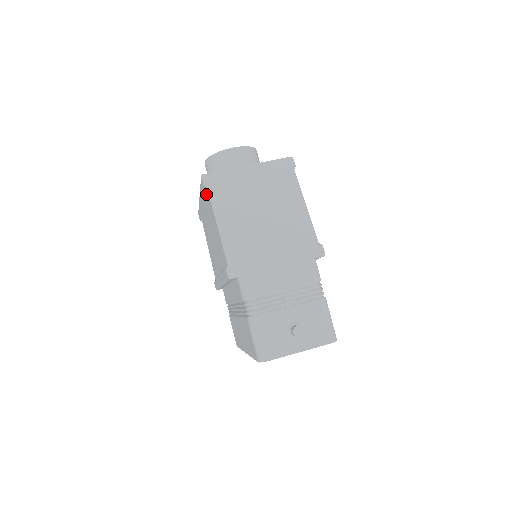
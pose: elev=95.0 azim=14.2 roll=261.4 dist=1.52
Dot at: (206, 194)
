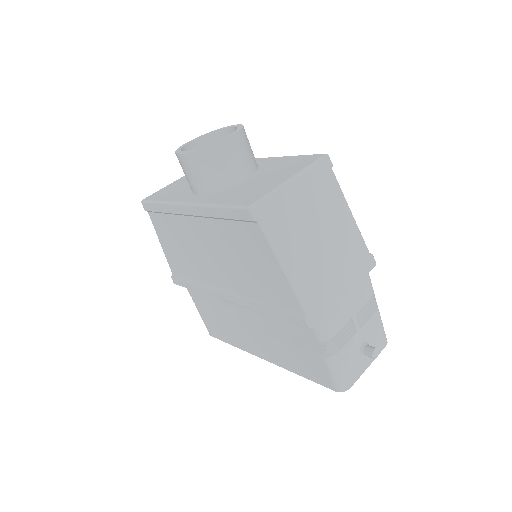
Dot at: (242, 223)
